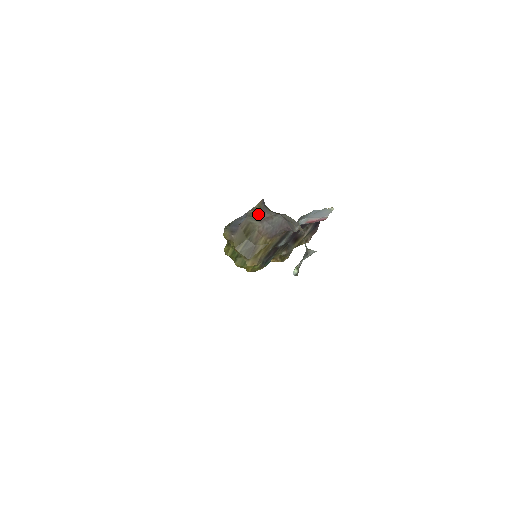
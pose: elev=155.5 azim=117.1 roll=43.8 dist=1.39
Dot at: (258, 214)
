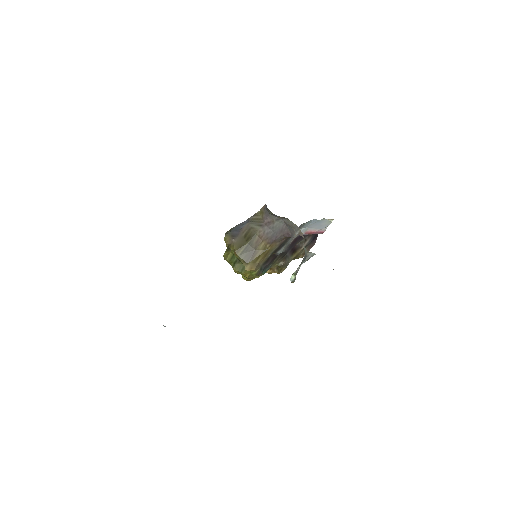
Dot at: (260, 219)
